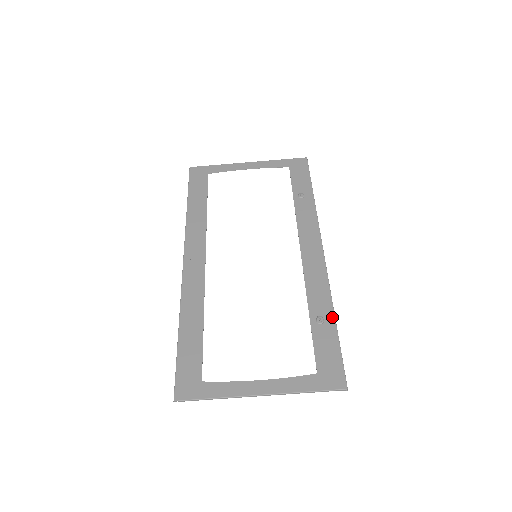
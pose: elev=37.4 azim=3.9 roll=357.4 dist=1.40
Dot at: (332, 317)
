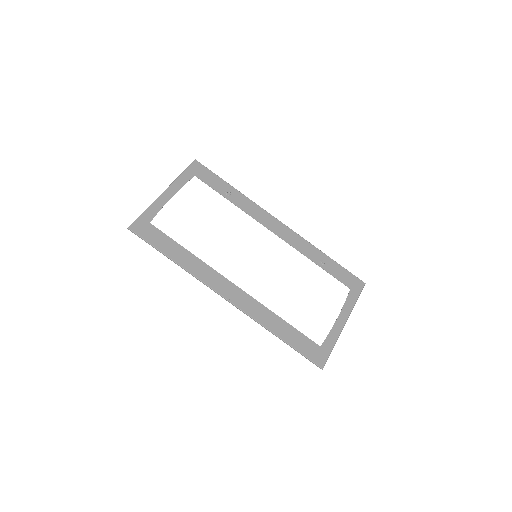
Dot at: (325, 256)
